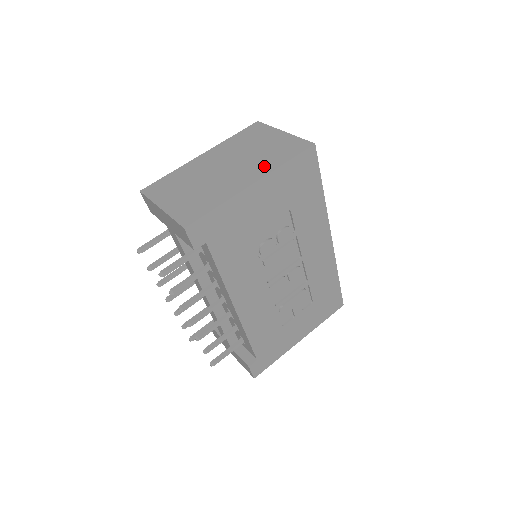
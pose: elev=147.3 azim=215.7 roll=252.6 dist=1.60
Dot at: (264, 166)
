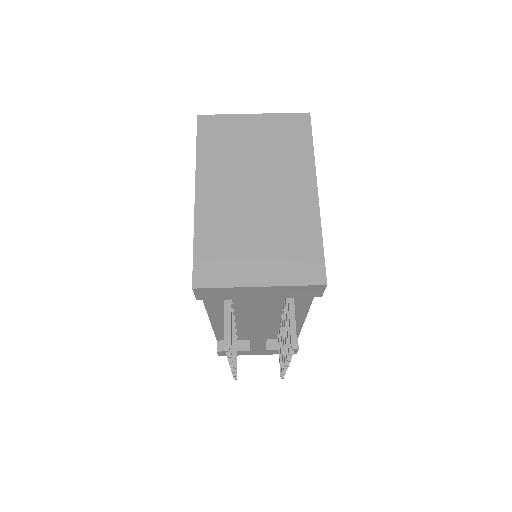
Dot at: (298, 166)
